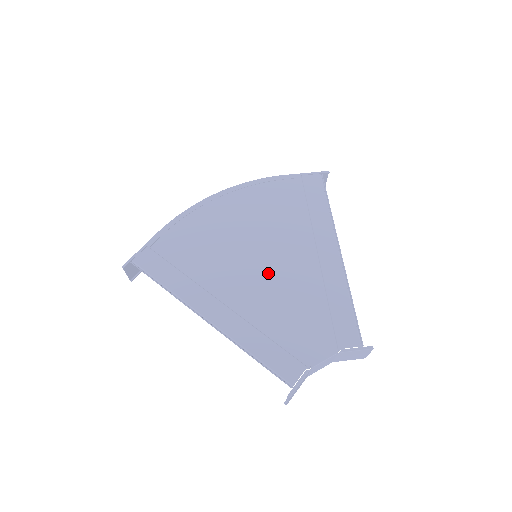
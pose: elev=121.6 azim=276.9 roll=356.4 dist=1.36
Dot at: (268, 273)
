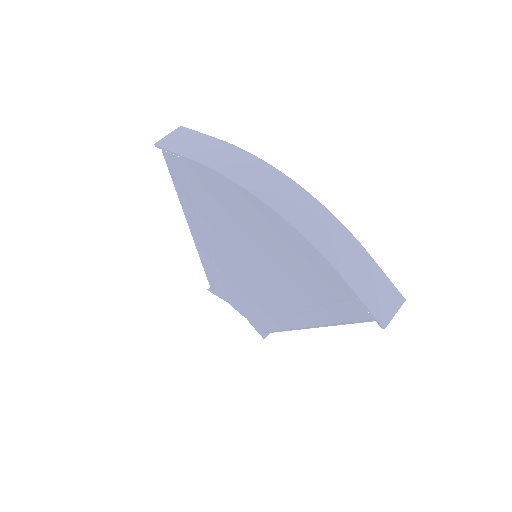
Dot at: (248, 272)
